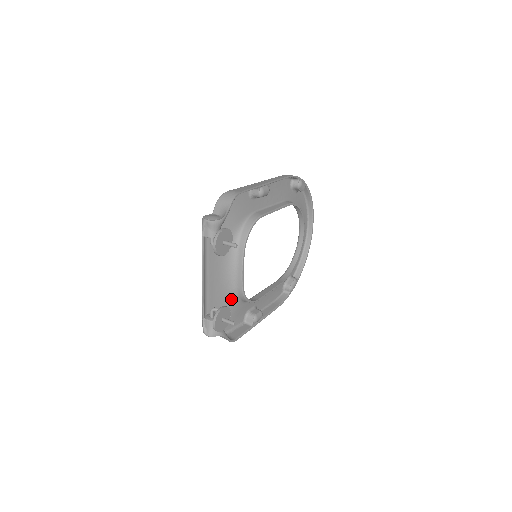
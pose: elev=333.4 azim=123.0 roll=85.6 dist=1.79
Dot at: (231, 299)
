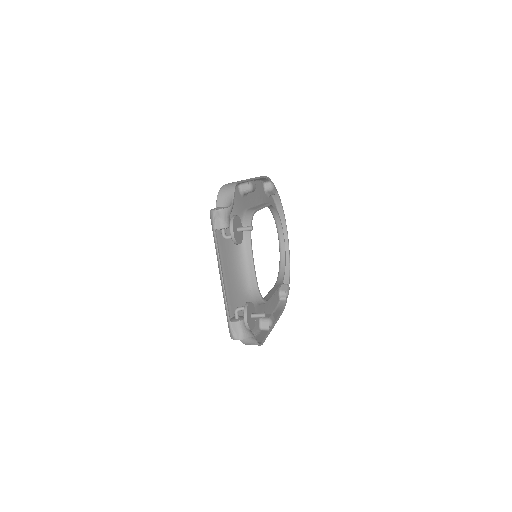
Dot at: (247, 301)
